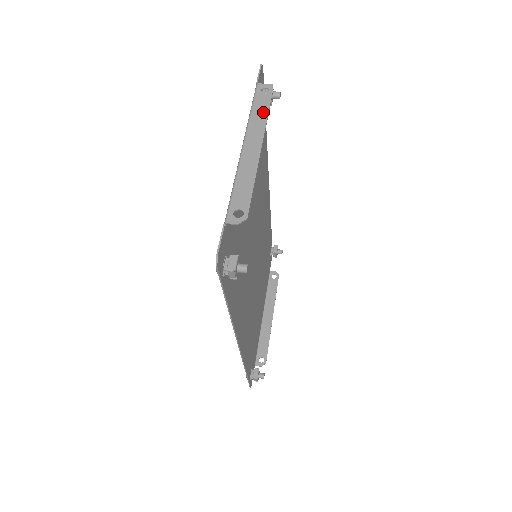
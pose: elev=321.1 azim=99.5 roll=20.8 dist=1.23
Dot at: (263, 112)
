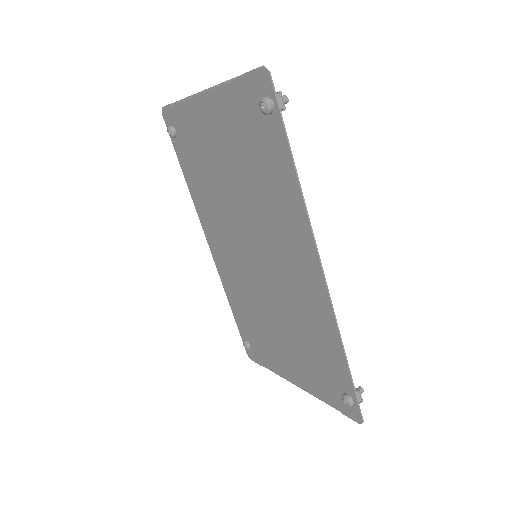
Dot at: occluded
